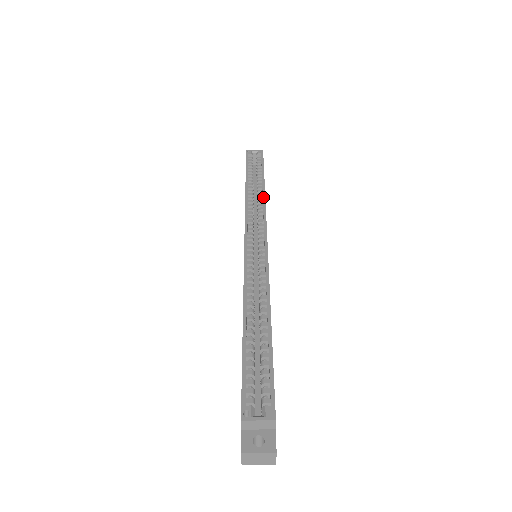
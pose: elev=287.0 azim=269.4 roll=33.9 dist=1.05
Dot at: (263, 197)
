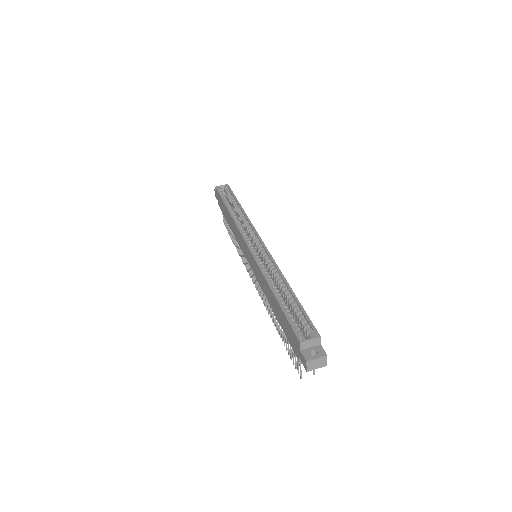
Dot at: (245, 215)
